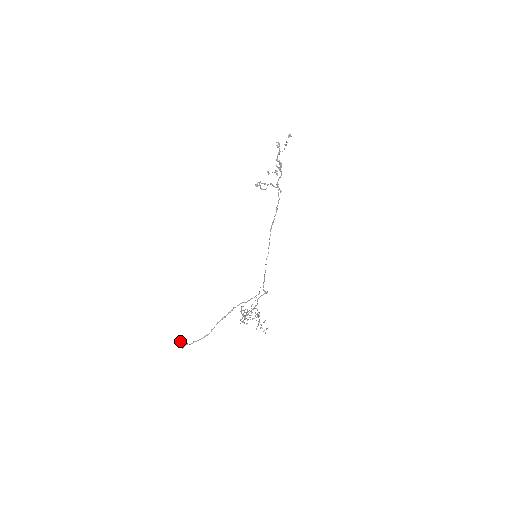
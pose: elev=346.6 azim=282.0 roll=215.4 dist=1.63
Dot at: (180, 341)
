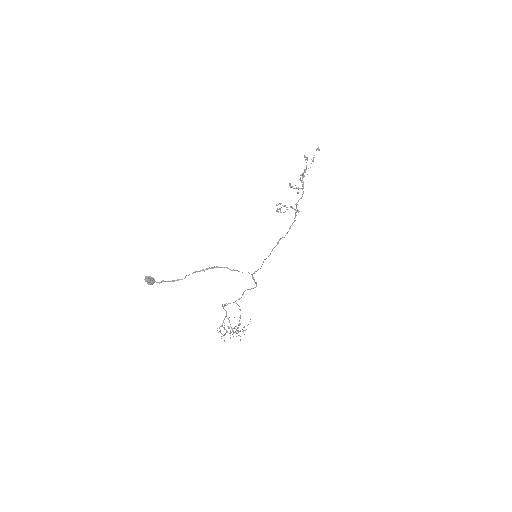
Dot at: occluded
